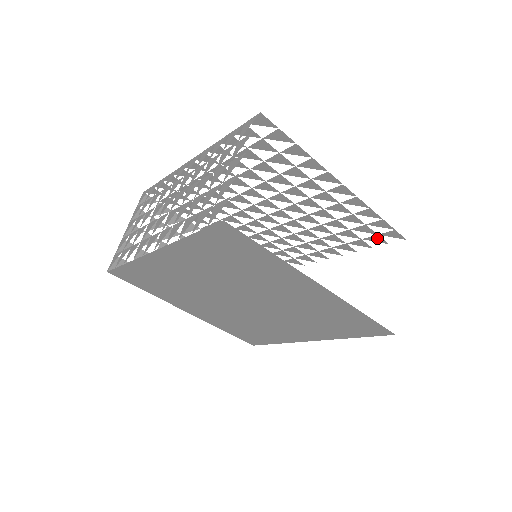
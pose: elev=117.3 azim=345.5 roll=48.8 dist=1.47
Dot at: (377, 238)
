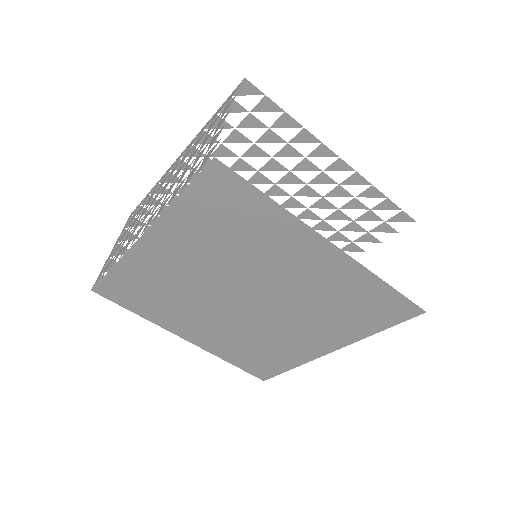
Dot at: (385, 227)
